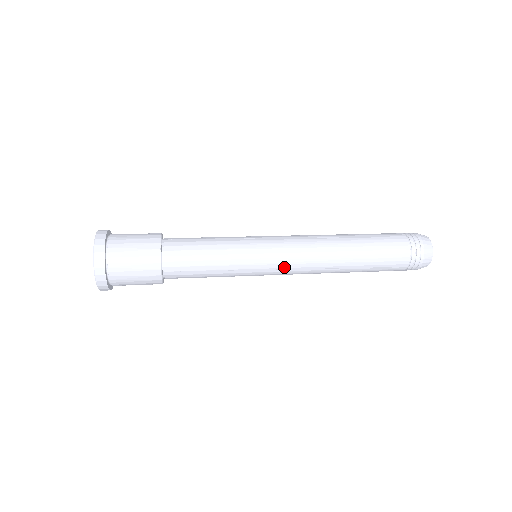
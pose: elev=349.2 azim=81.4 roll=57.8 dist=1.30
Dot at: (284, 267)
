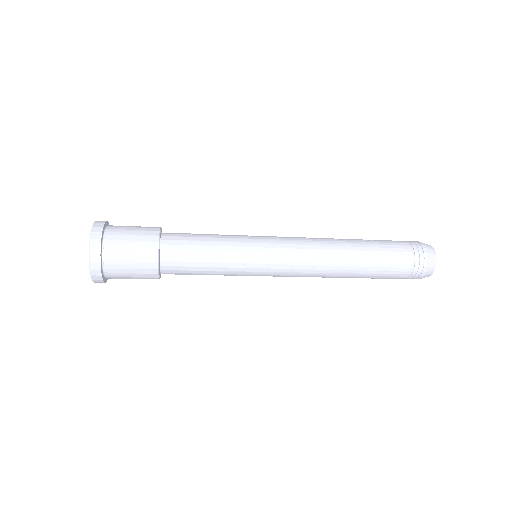
Dot at: (285, 247)
